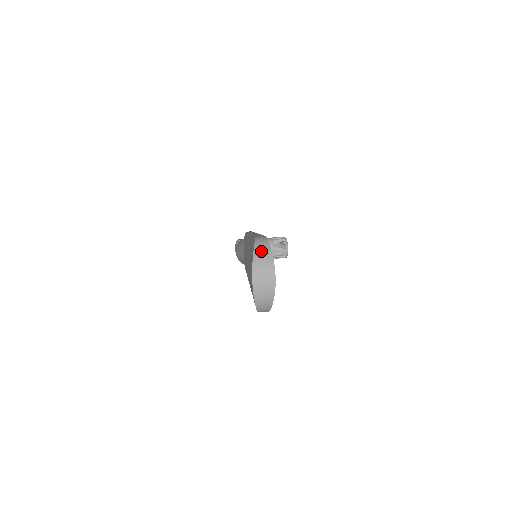
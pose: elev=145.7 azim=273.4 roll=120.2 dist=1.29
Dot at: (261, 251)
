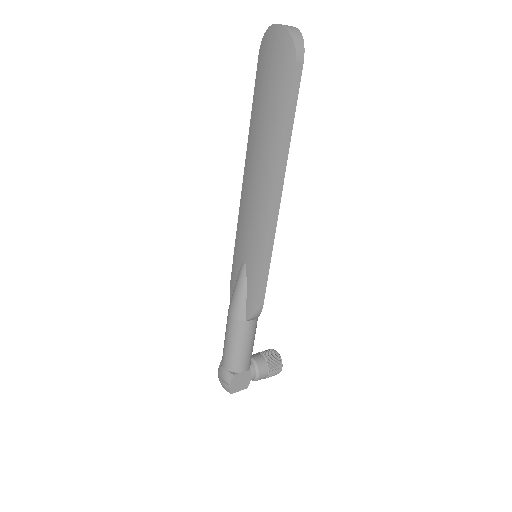
Dot at: occluded
